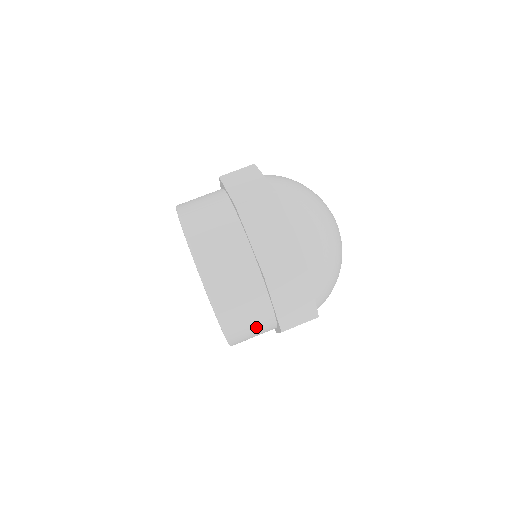
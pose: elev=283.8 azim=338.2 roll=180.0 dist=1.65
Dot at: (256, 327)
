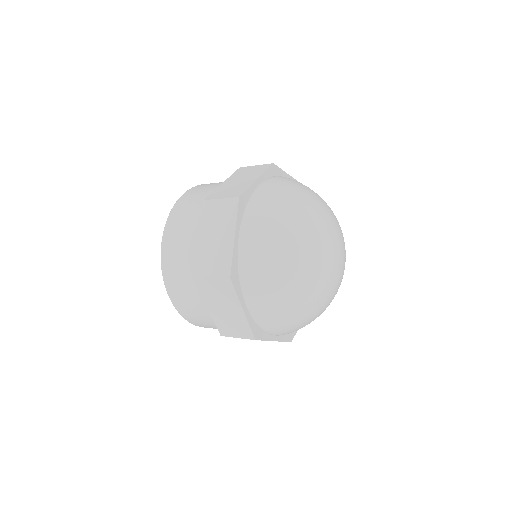
Dot at: (185, 268)
